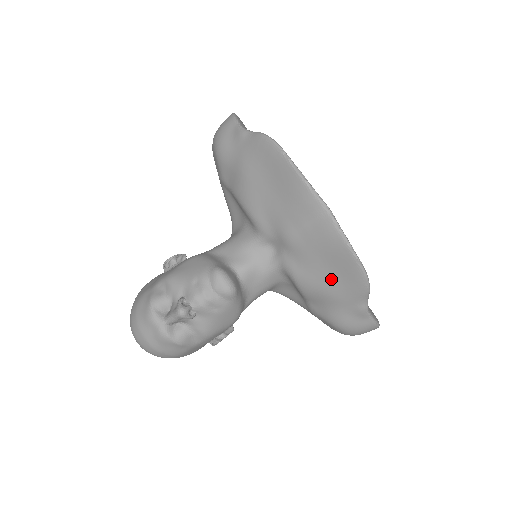
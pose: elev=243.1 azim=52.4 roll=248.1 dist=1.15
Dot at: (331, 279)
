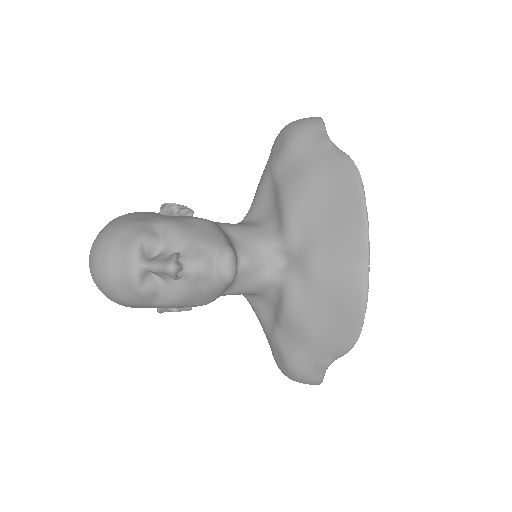
Dot at: (322, 323)
